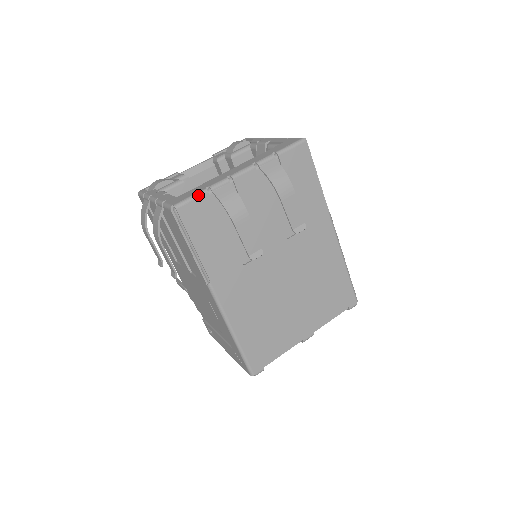
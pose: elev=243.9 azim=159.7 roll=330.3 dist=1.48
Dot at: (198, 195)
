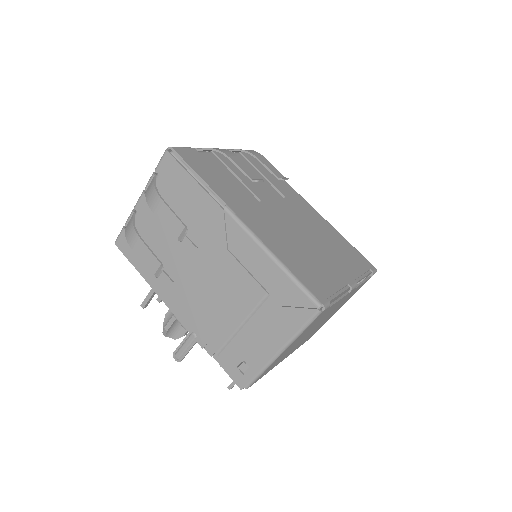
Dot at: (187, 147)
